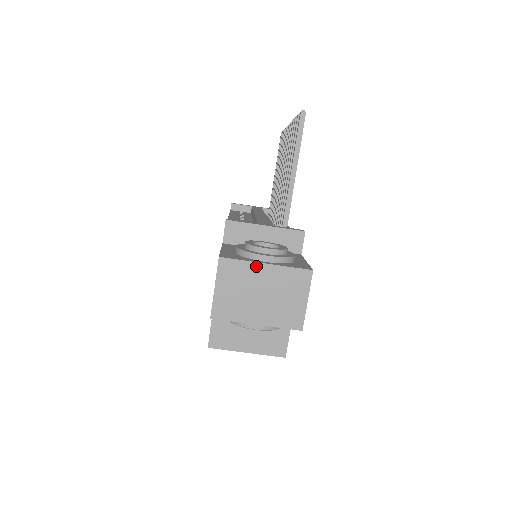
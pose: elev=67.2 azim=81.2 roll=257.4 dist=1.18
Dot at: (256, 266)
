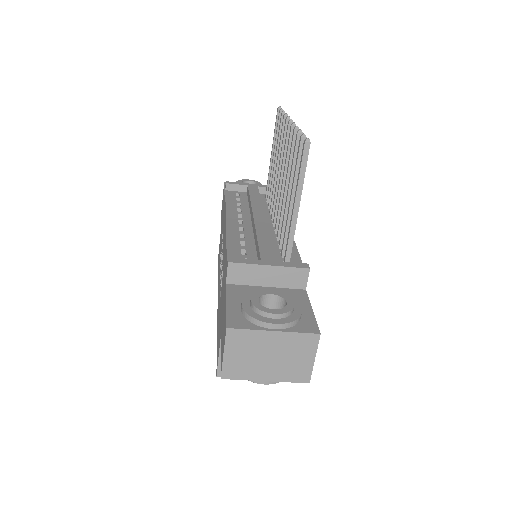
Dot at: (264, 334)
